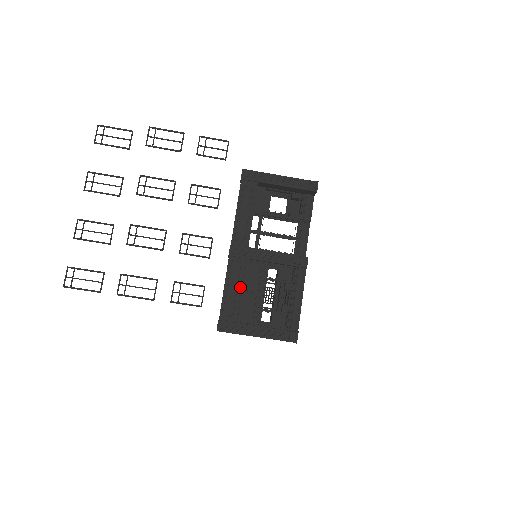
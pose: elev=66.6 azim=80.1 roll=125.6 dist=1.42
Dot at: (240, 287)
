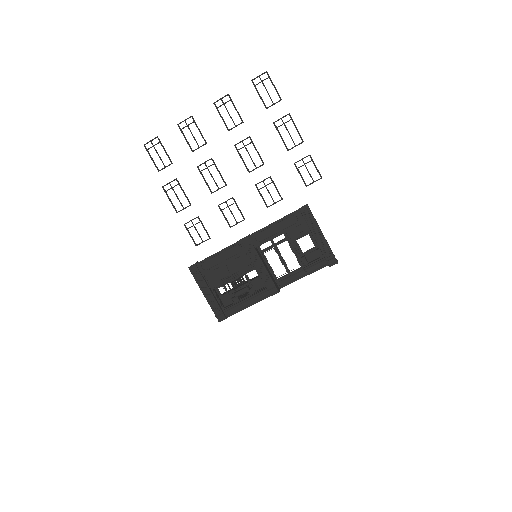
Dot at: (226, 262)
